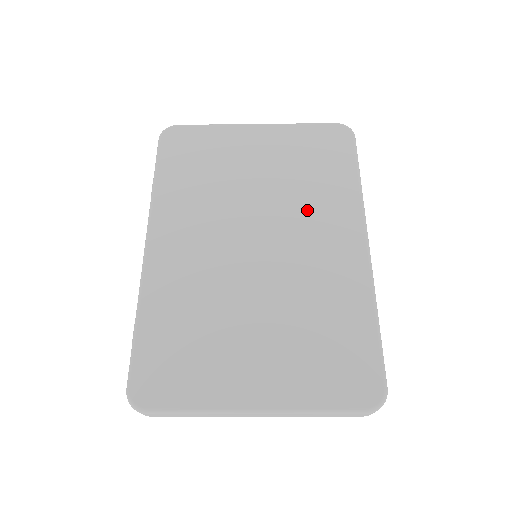
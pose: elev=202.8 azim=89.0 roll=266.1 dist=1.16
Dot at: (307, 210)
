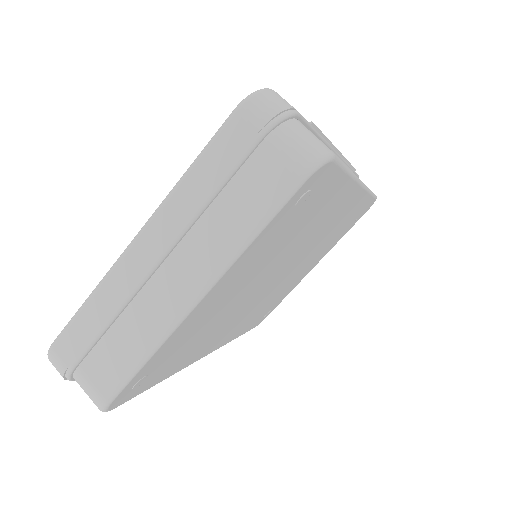
Dot at: occluded
